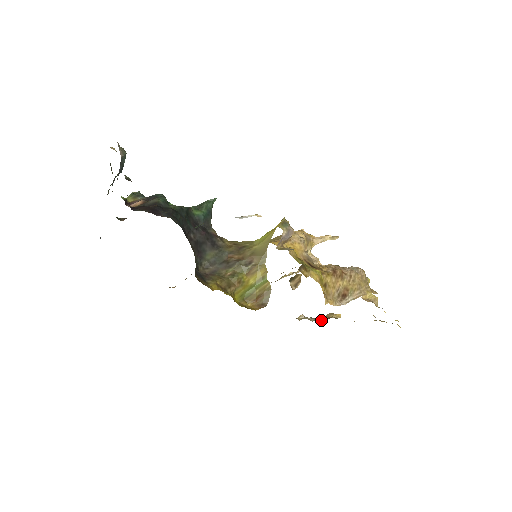
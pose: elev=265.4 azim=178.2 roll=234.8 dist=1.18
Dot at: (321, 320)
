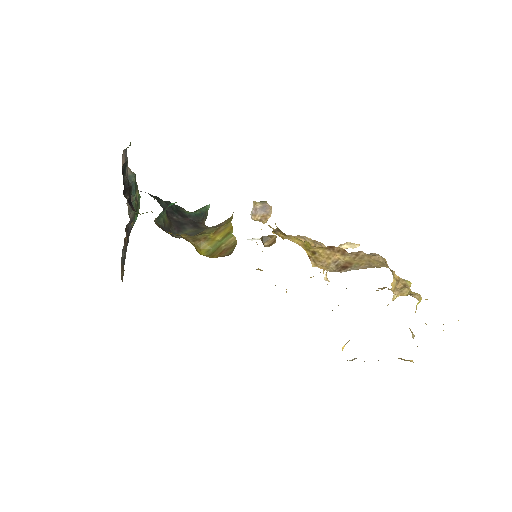
Dot at: (378, 360)
